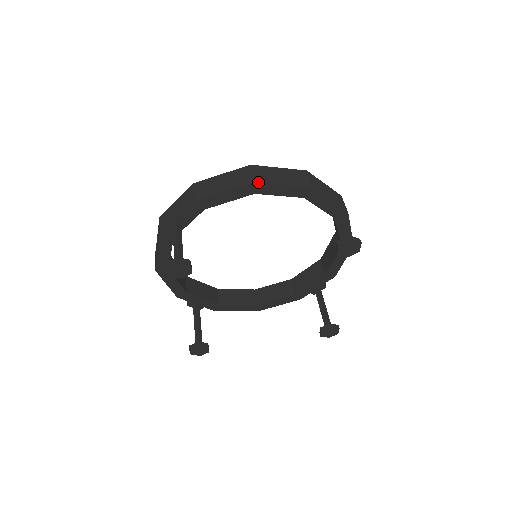
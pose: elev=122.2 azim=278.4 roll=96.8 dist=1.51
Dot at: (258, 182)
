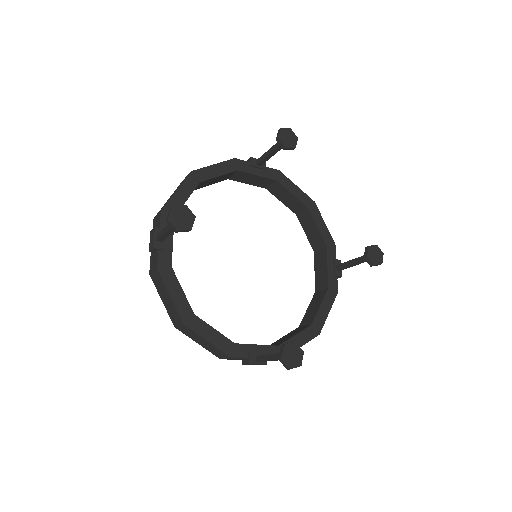
Dot at: (194, 170)
